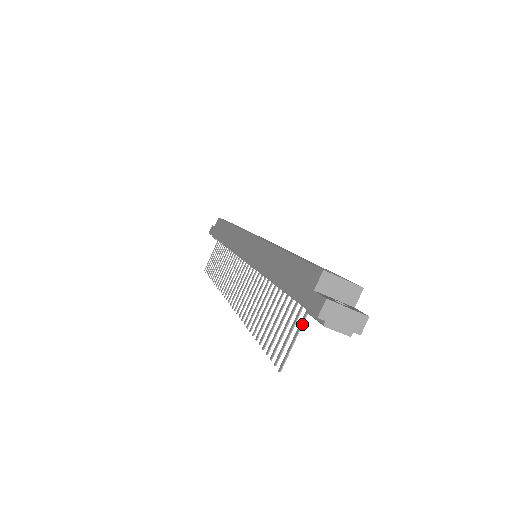
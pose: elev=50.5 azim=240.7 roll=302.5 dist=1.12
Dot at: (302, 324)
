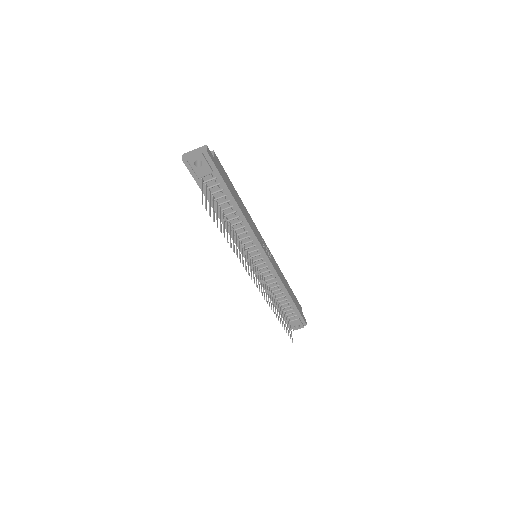
Dot at: (202, 184)
